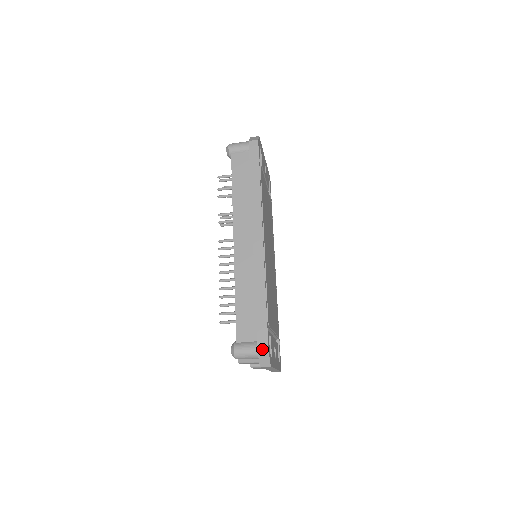
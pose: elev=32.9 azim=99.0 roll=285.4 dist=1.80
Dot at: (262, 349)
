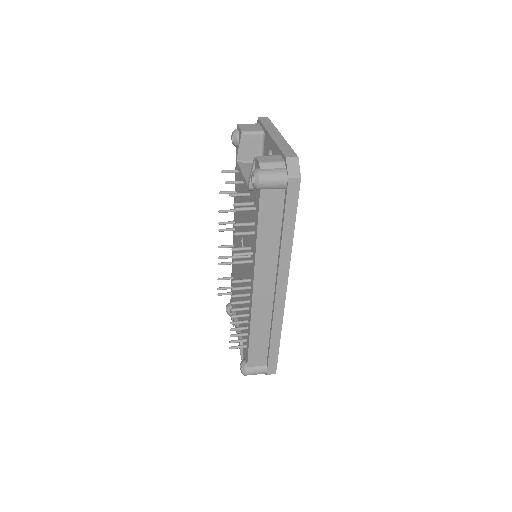
Dot at: (271, 373)
